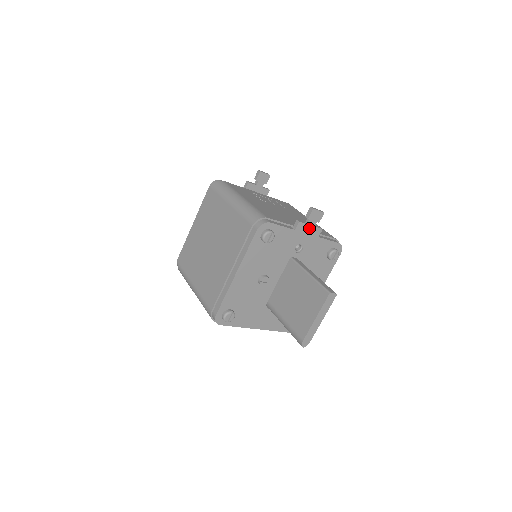
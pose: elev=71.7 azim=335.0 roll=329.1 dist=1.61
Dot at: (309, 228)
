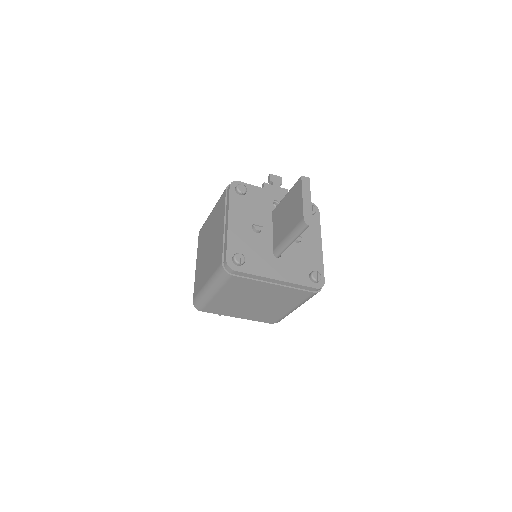
Dot at: (275, 188)
